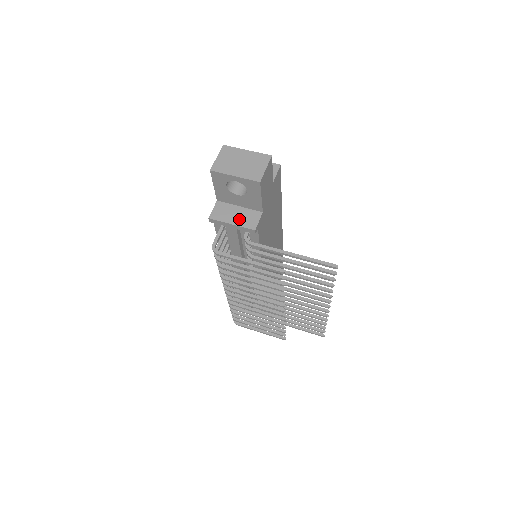
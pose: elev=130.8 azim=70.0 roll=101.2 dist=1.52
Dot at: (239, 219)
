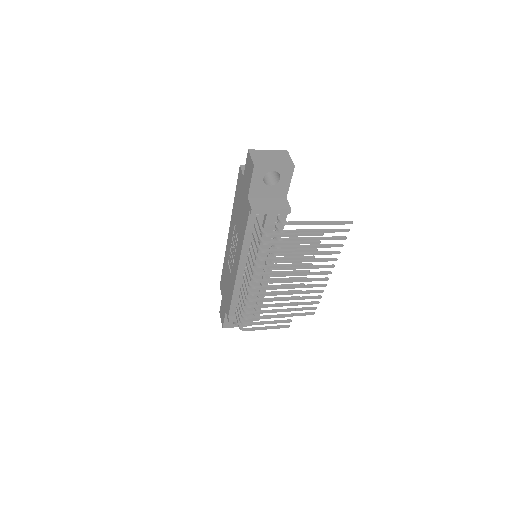
Dot at: (274, 205)
